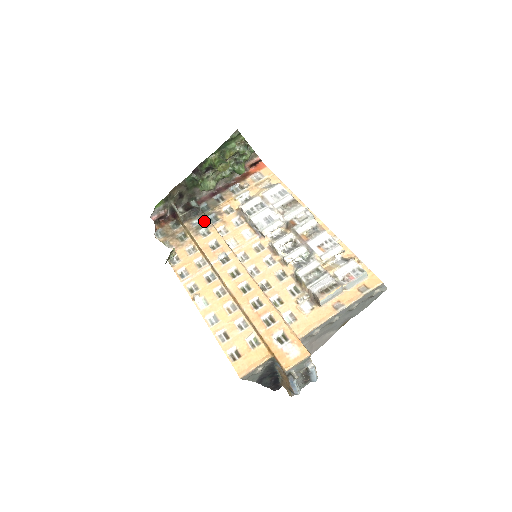
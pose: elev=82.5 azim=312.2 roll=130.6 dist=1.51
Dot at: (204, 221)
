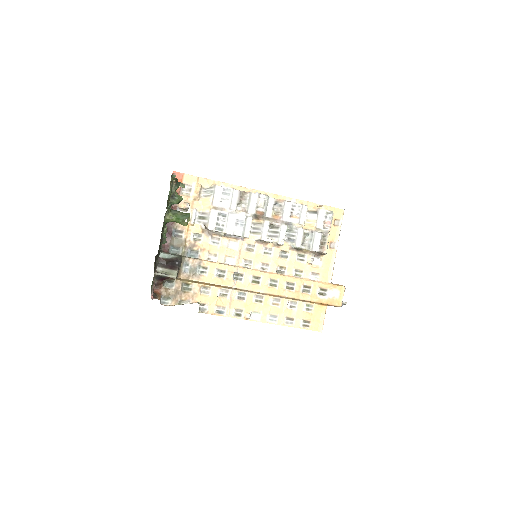
Dot at: (191, 263)
